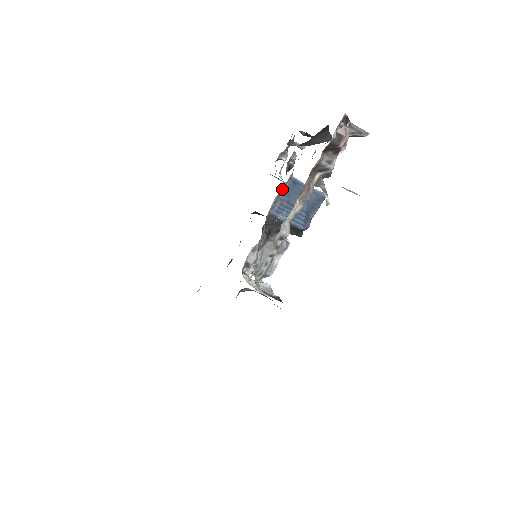
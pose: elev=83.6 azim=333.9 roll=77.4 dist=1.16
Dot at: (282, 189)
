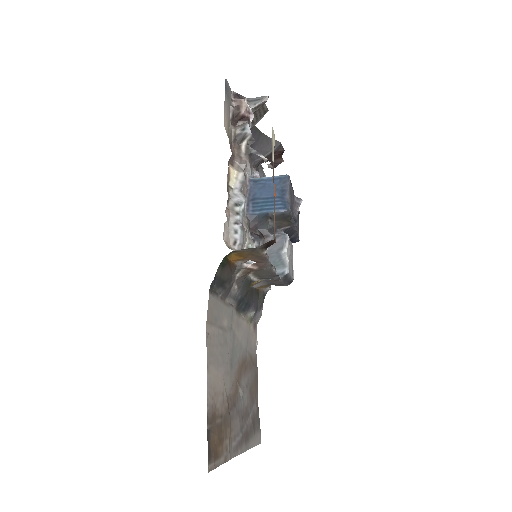
Dot at: (247, 192)
